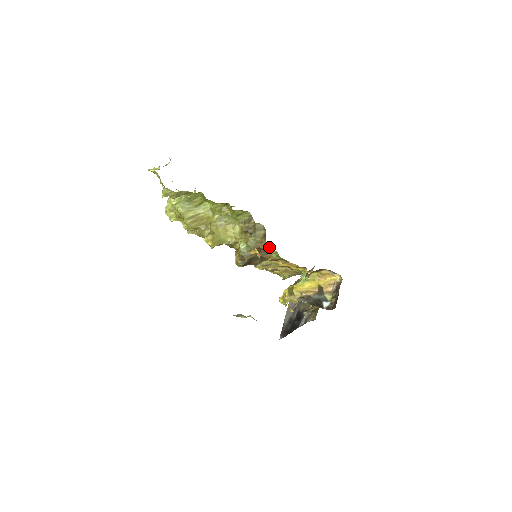
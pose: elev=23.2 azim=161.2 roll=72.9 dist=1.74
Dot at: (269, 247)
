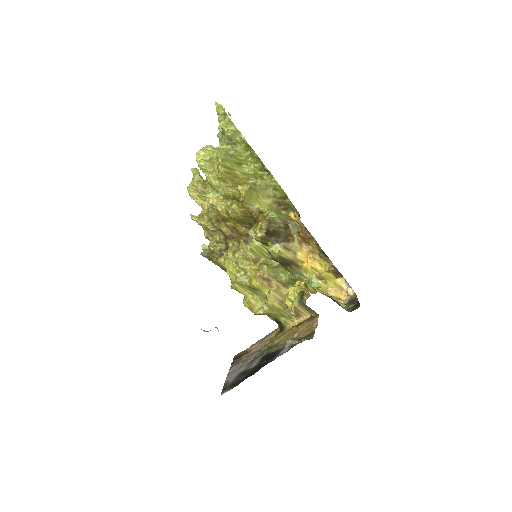
Dot at: (299, 227)
